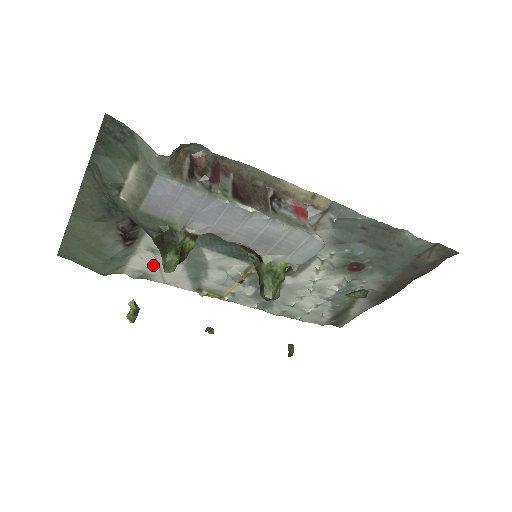
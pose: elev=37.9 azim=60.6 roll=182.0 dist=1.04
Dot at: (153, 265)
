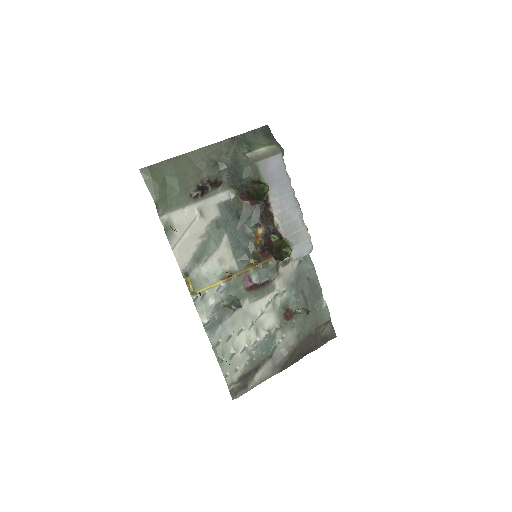
Dot at: (184, 226)
